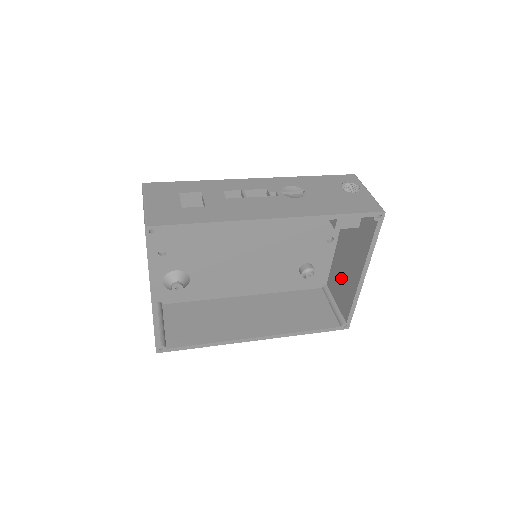
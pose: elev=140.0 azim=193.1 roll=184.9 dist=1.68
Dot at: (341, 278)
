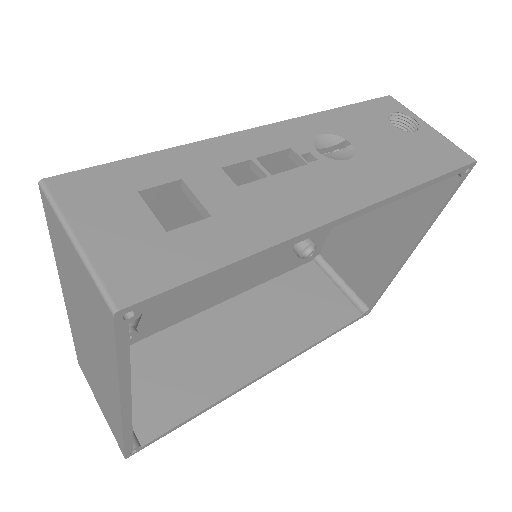
Dot at: (357, 250)
